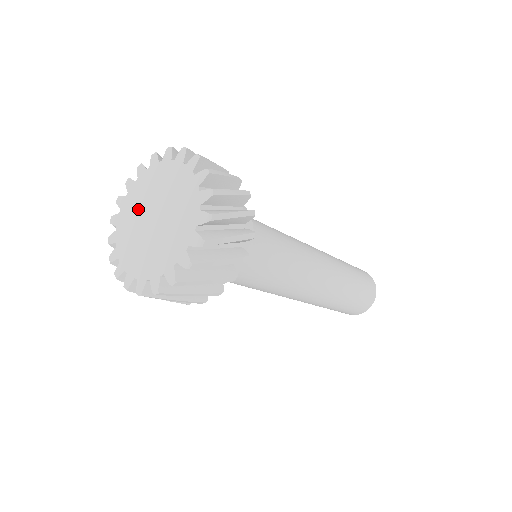
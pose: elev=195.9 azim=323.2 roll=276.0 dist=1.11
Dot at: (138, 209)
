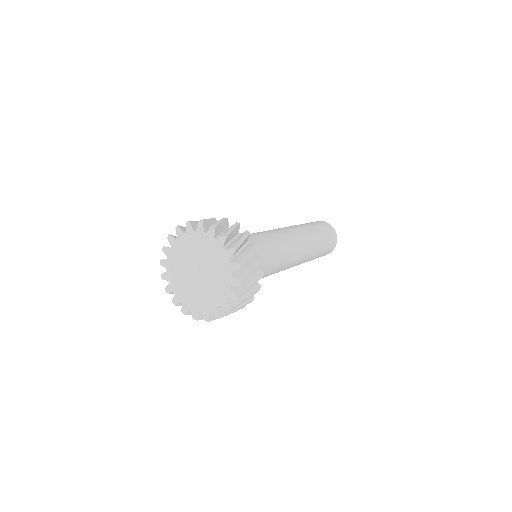
Dot at: (185, 256)
